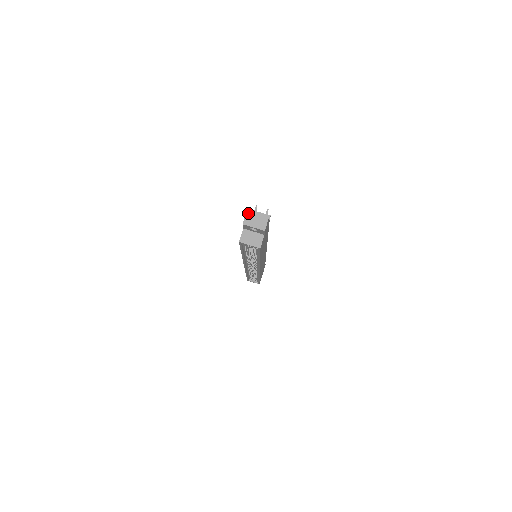
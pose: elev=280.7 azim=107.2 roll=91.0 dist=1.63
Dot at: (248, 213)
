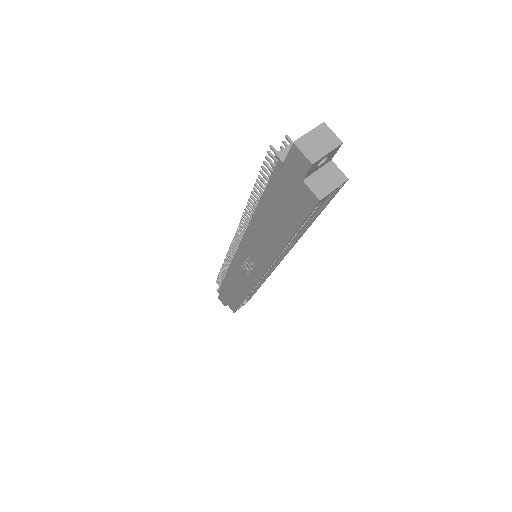
Dot at: (299, 145)
